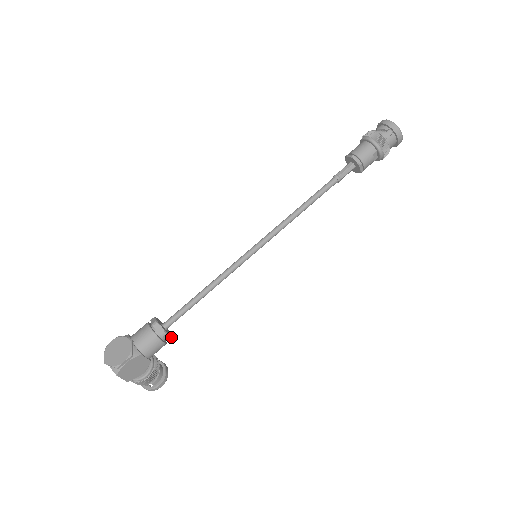
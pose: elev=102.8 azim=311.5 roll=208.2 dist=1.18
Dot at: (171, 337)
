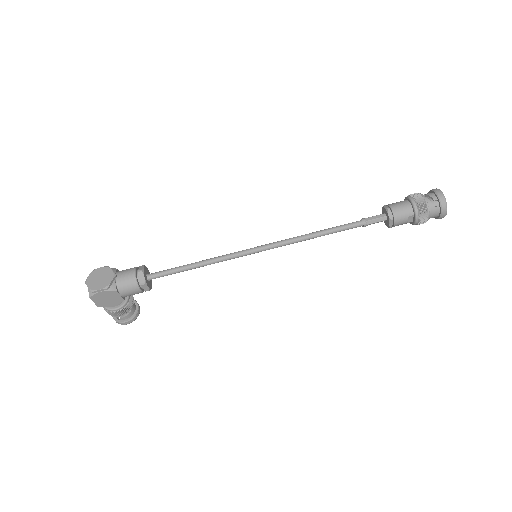
Dot at: (149, 289)
